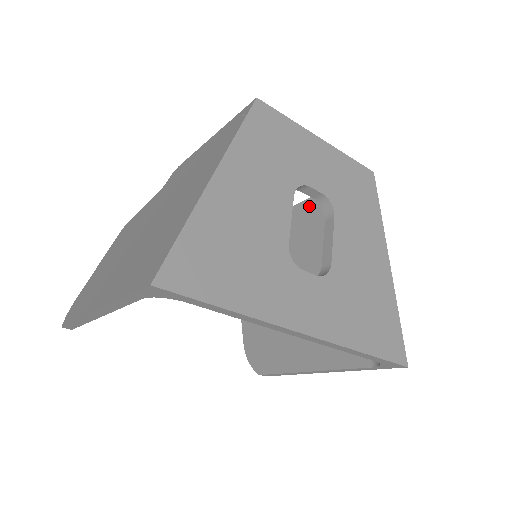
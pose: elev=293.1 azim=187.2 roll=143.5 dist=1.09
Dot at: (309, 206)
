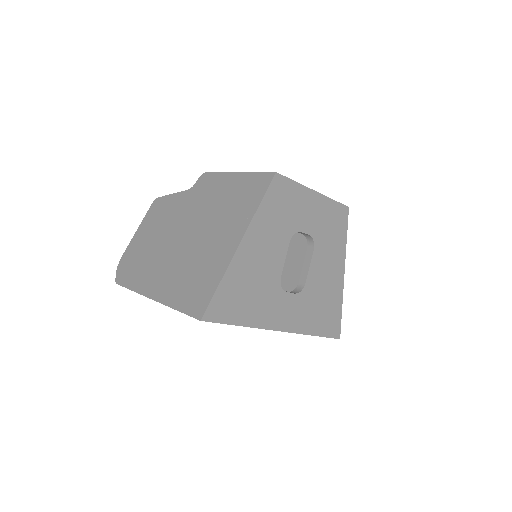
Dot at: occluded
